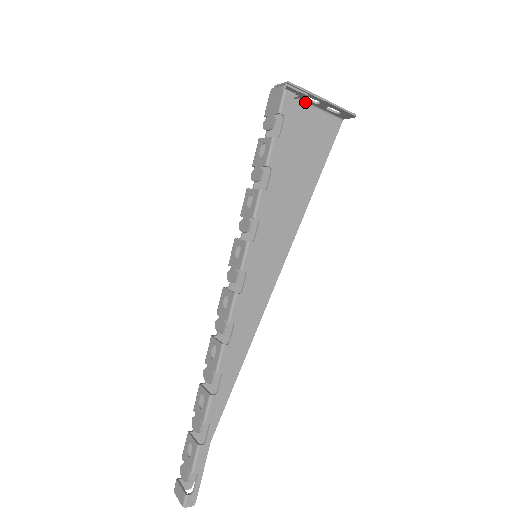
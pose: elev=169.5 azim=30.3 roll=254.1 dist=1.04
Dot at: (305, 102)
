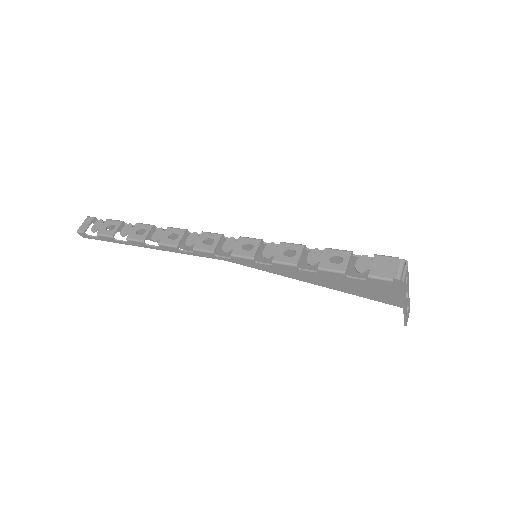
Dot at: occluded
